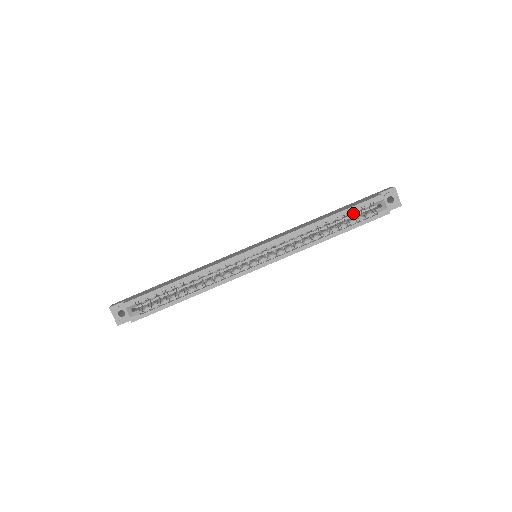
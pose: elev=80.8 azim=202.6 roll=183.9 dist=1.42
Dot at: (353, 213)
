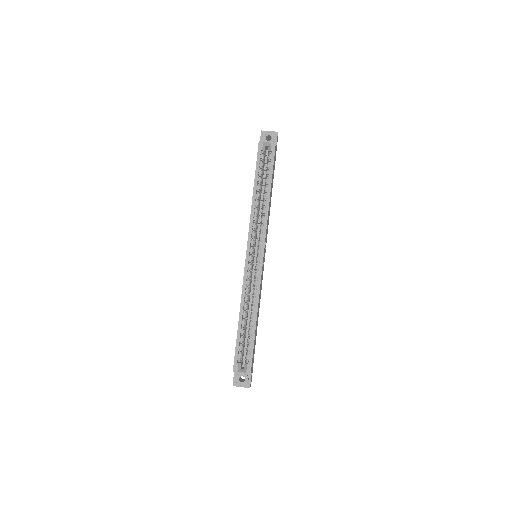
Dot at: (262, 169)
